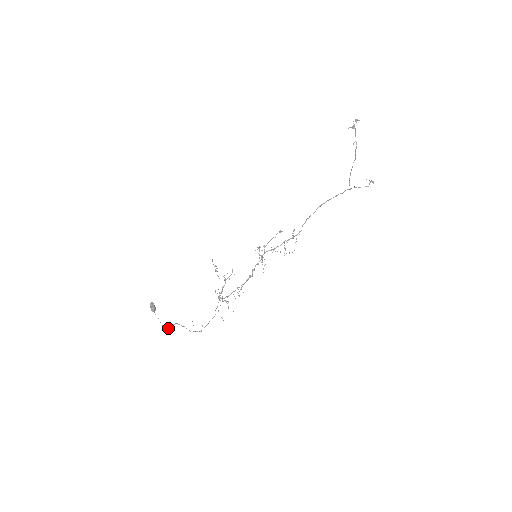
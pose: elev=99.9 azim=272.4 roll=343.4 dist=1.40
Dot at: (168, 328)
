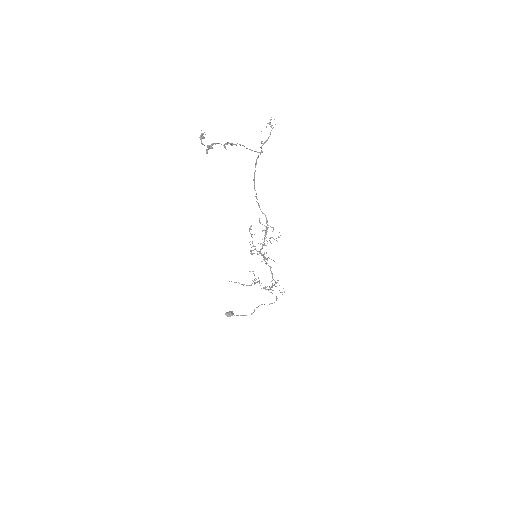
Dot at: occluded
